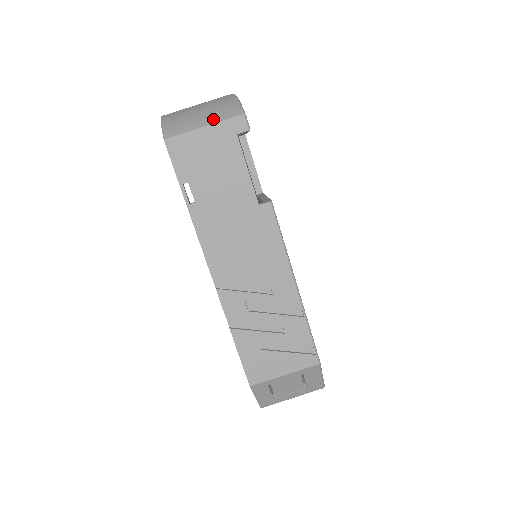
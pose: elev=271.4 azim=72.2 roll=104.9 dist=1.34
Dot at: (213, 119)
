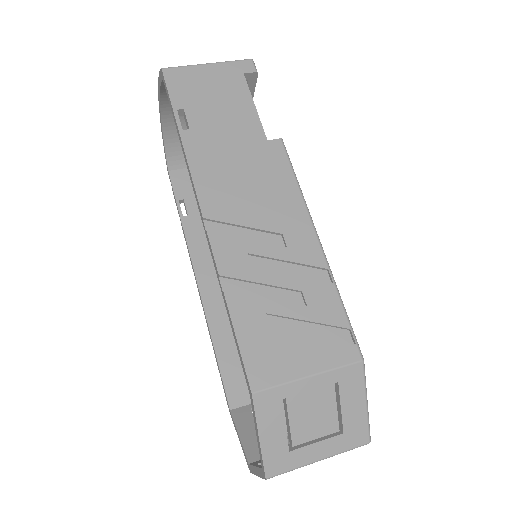
Dot at: (218, 63)
